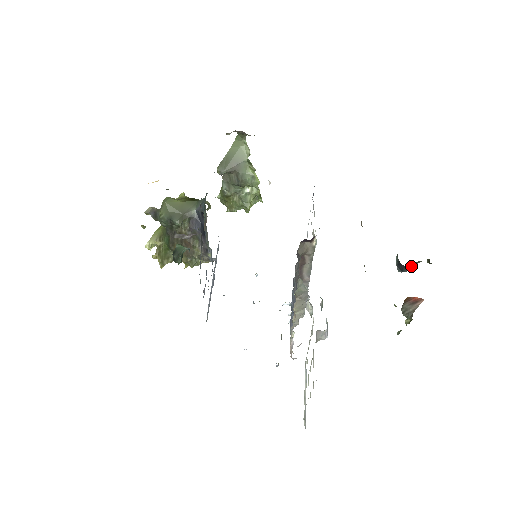
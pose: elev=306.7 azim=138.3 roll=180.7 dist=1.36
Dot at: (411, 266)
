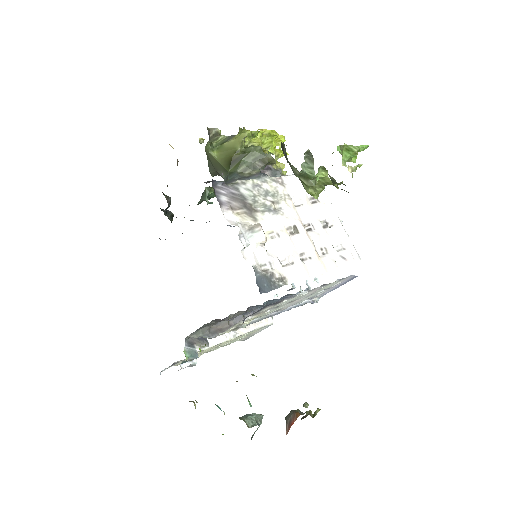
Dot at: occluded
